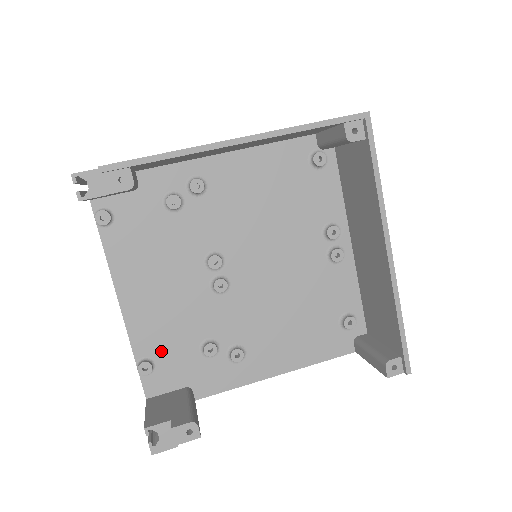
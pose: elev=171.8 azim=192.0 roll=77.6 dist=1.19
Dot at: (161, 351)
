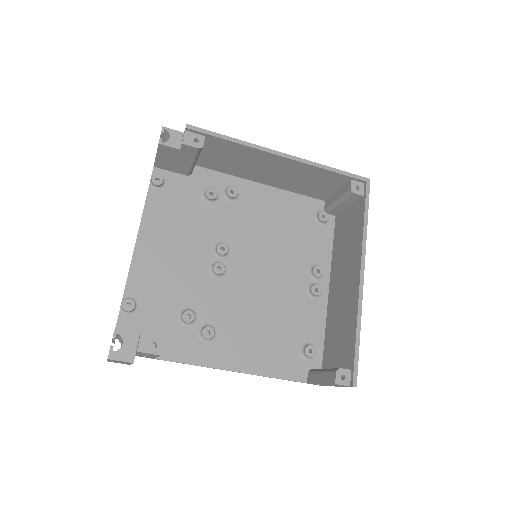
Dot at: (147, 300)
